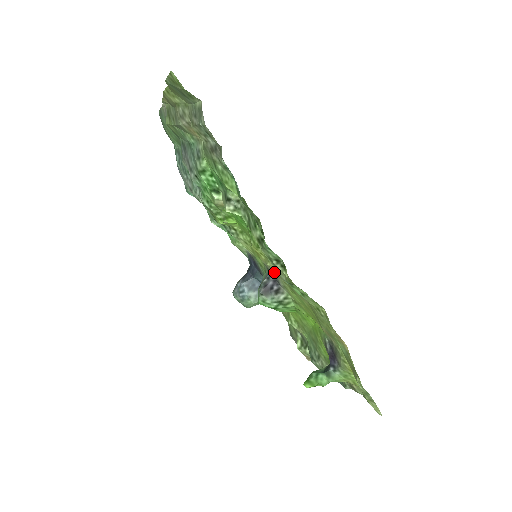
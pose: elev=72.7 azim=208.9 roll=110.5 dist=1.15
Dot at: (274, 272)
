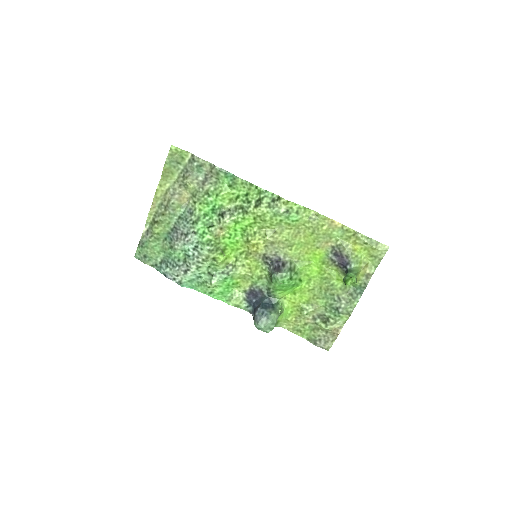
Dot at: (273, 251)
